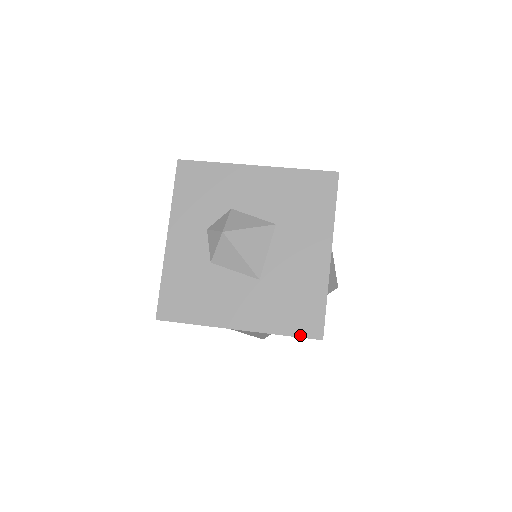
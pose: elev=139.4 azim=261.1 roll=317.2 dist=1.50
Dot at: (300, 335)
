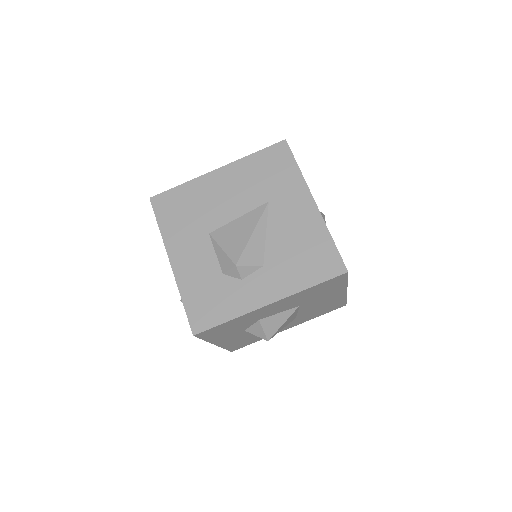
Dot at: occluded
